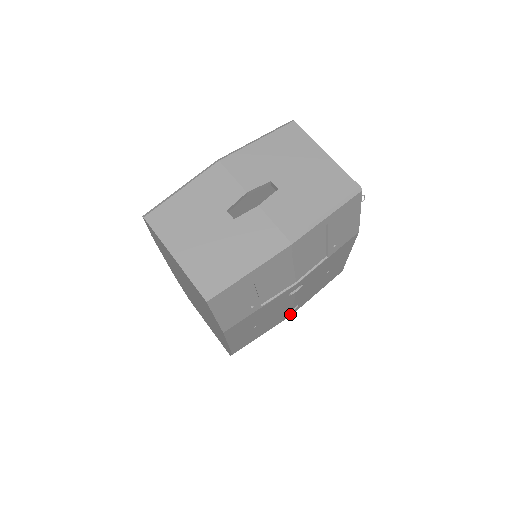
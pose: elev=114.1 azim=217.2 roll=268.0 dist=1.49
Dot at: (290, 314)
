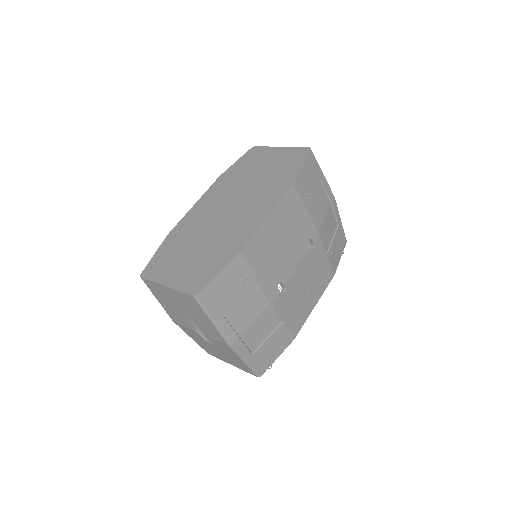
Dot at: (275, 295)
